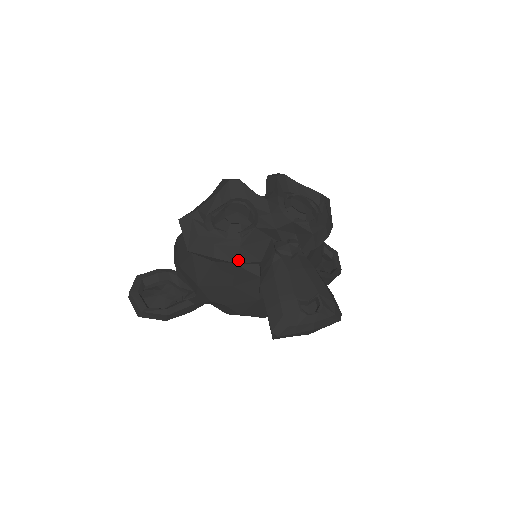
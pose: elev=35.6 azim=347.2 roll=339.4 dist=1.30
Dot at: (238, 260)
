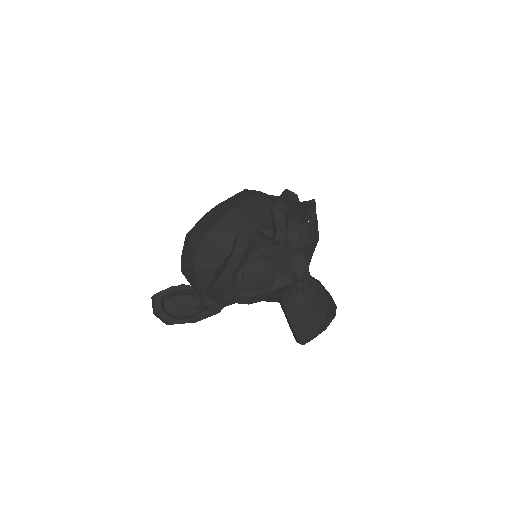
Dot at: occluded
